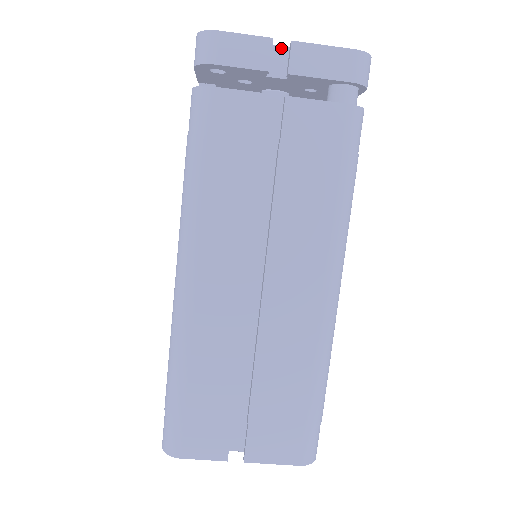
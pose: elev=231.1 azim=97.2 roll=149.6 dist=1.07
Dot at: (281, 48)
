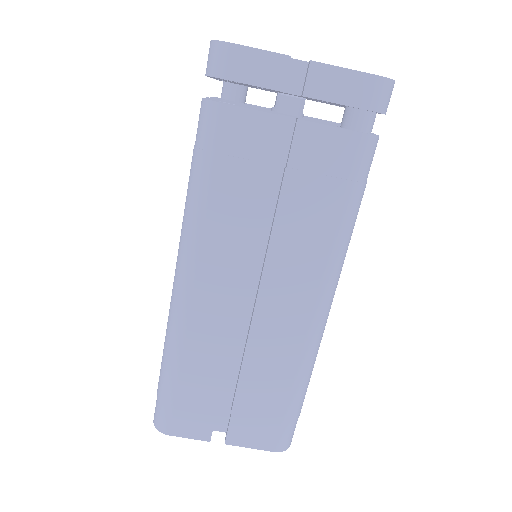
Dot at: (299, 62)
